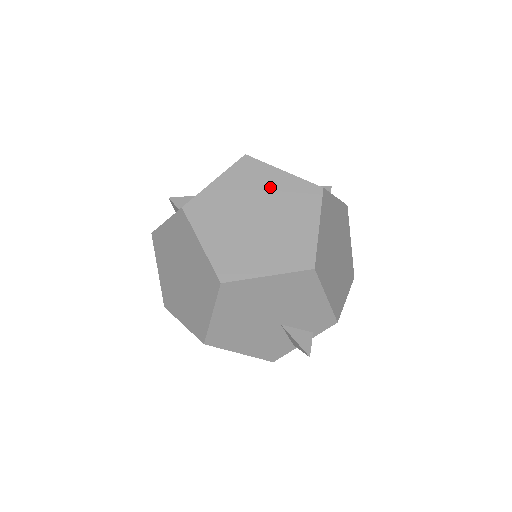
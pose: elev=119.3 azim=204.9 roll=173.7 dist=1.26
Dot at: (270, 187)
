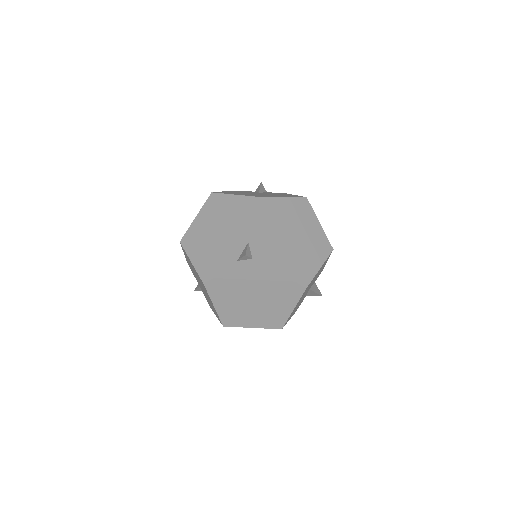
Dot at: (286, 213)
